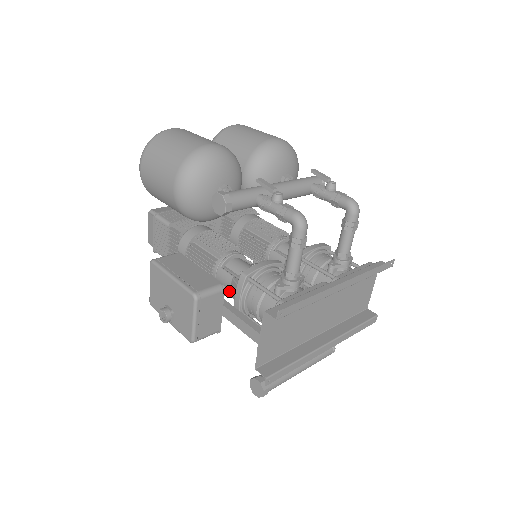
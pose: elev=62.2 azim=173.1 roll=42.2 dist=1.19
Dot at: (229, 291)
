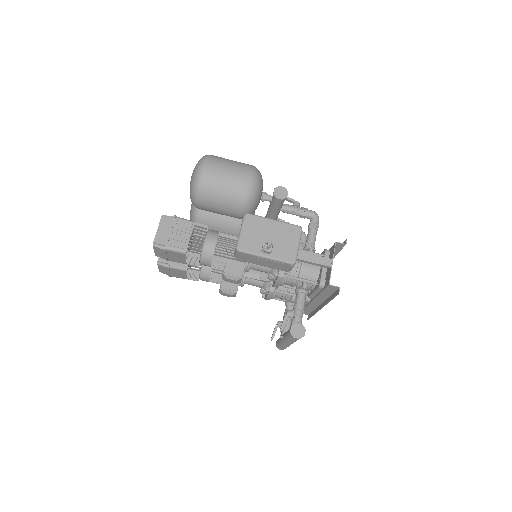
Dot at: occluded
